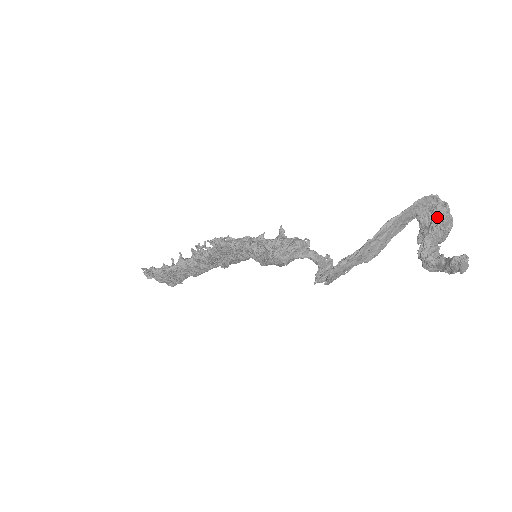
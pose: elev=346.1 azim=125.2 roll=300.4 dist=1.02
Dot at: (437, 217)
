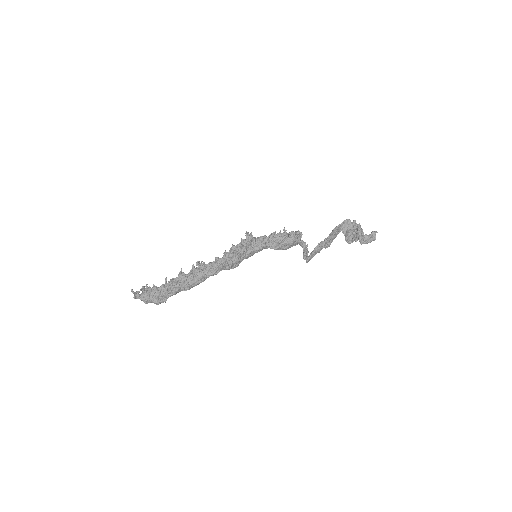
Dot at: (355, 225)
